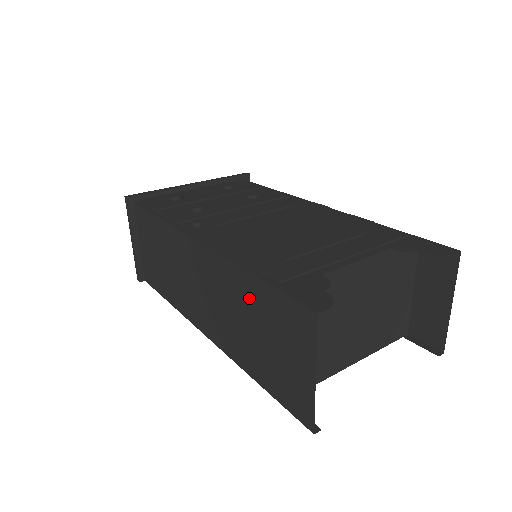
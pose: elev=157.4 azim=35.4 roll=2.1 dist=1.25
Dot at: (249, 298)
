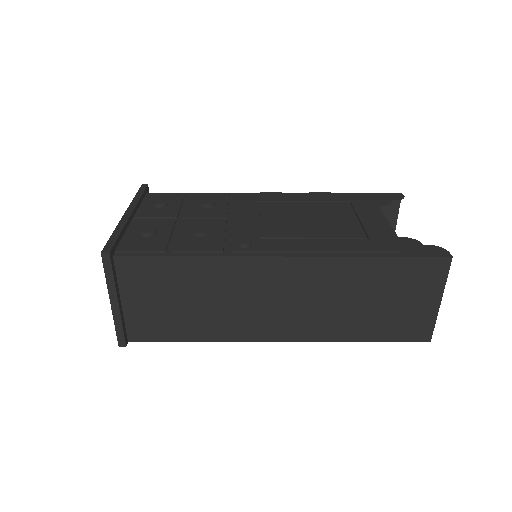
Dot at: (366, 278)
